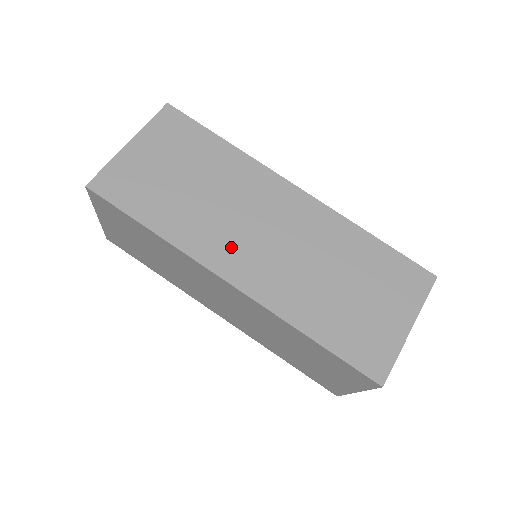
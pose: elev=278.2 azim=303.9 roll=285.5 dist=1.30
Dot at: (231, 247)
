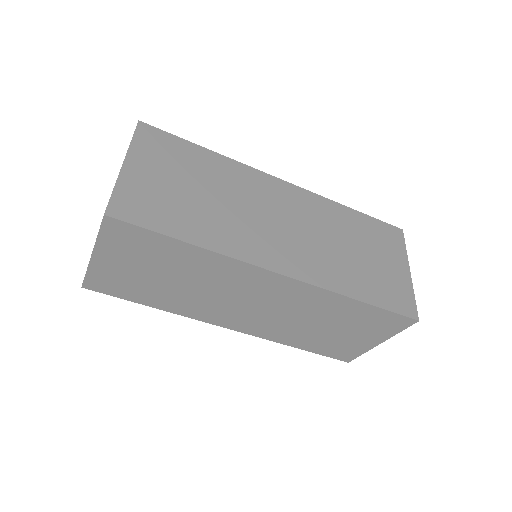
Dot at: (224, 313)
